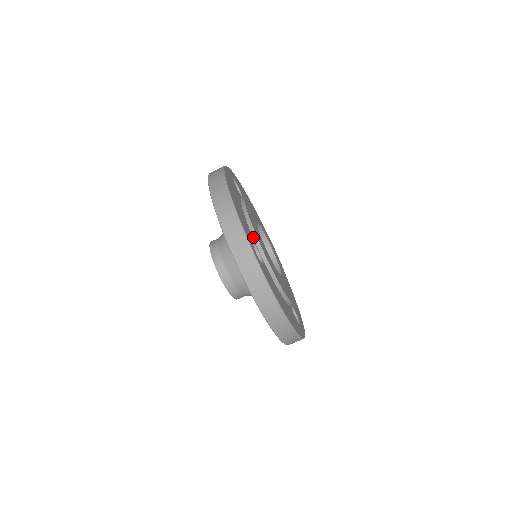
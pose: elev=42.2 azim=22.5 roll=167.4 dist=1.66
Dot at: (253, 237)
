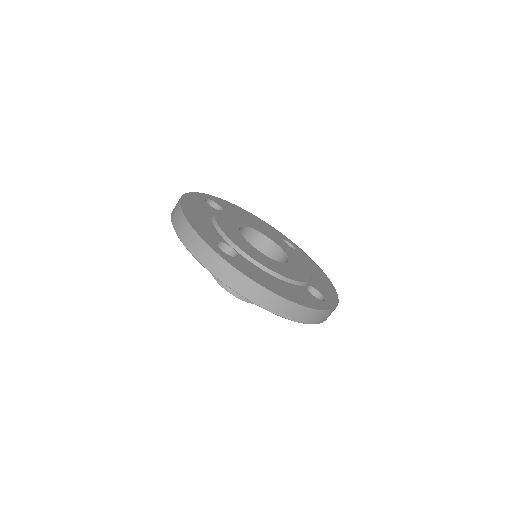
Dot at: (223, 238)
